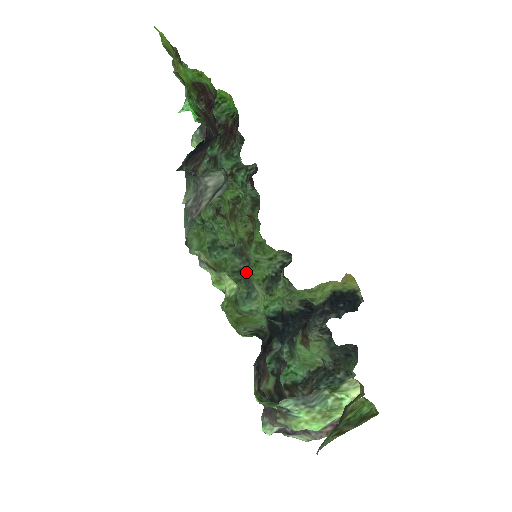
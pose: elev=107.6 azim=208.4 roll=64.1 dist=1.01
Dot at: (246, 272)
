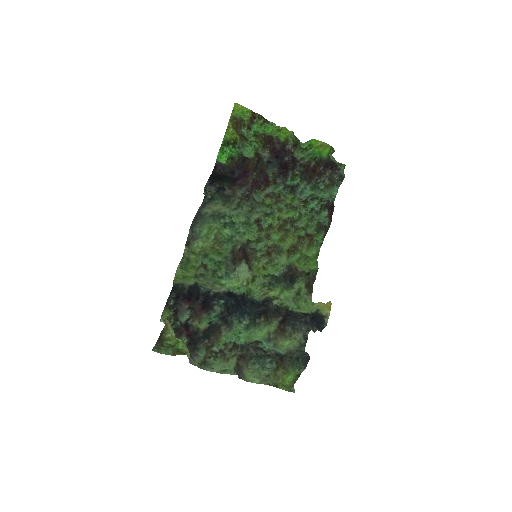
Dot at: (229, 260)
